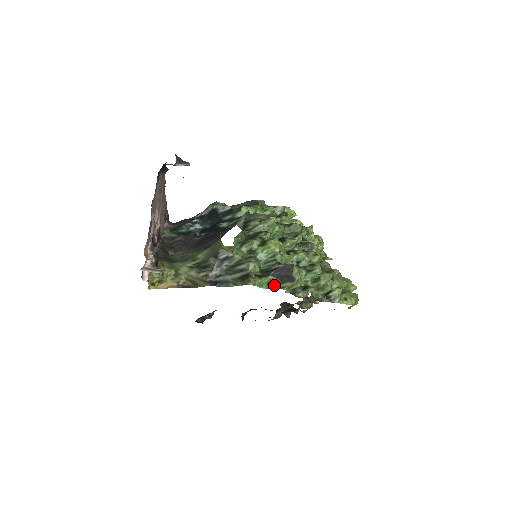
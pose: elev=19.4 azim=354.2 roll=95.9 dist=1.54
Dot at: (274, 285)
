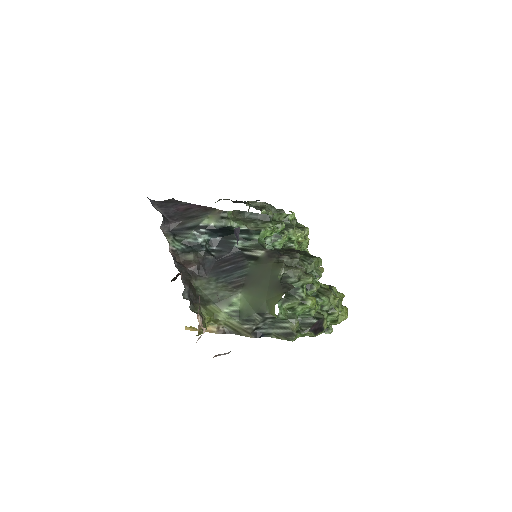
Dot at: (308, 335)
